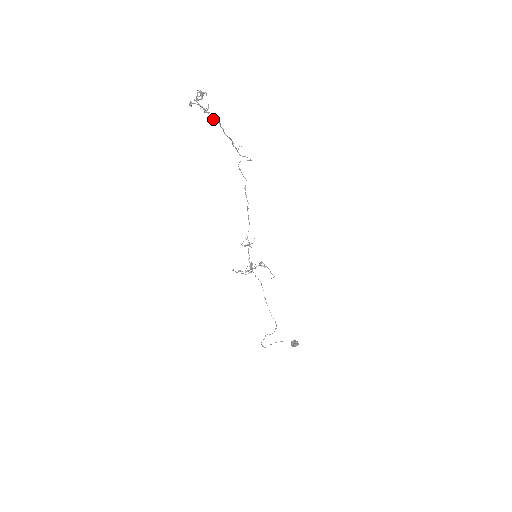
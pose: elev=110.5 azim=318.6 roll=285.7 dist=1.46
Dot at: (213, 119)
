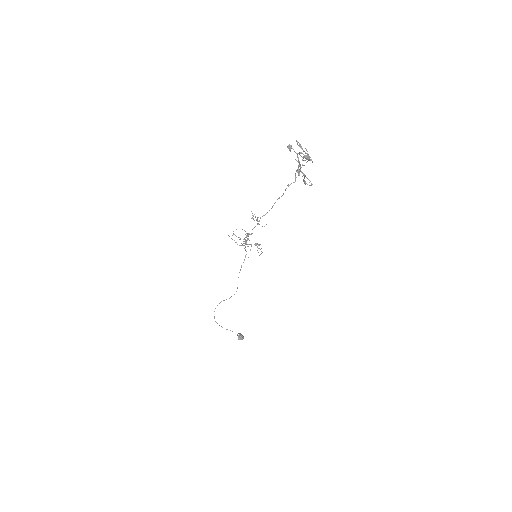
Dot at: occluded
